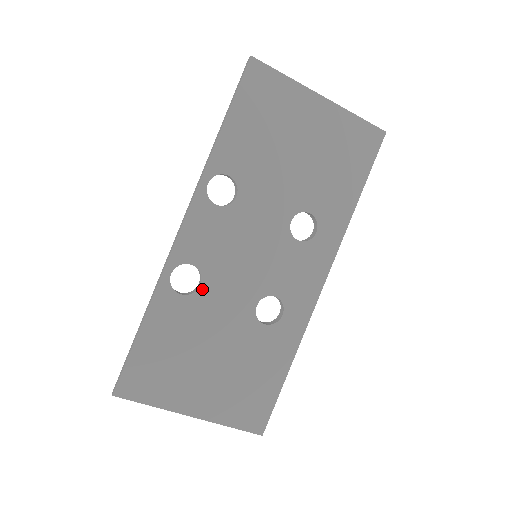
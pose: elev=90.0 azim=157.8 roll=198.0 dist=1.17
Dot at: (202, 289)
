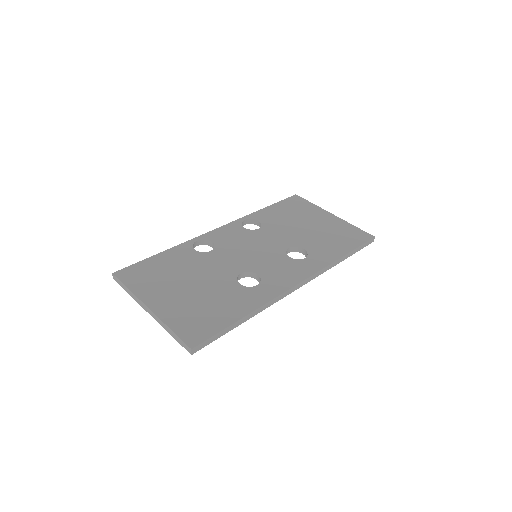
Dot at: (210, 253)
